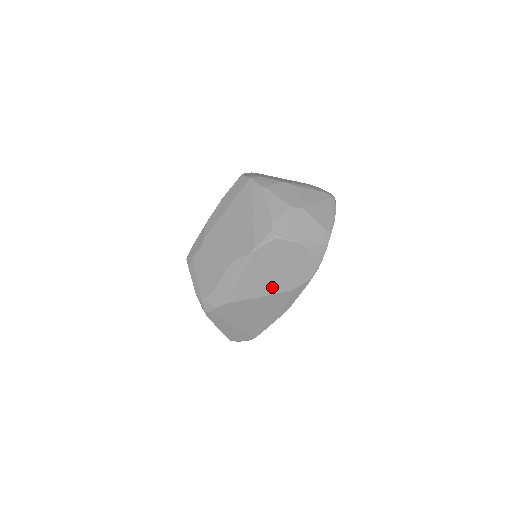
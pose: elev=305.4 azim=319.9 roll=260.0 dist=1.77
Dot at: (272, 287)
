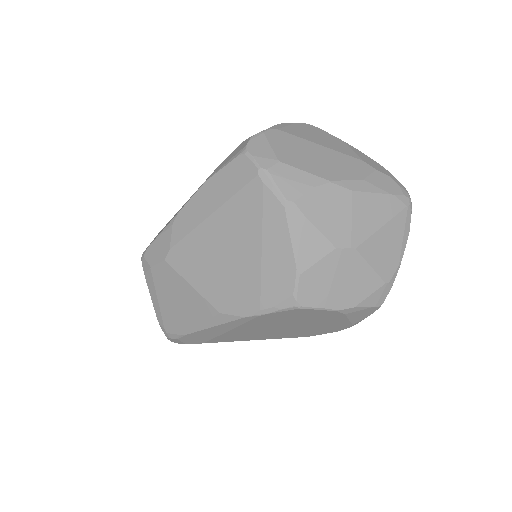
Dot at: (278, 335)
